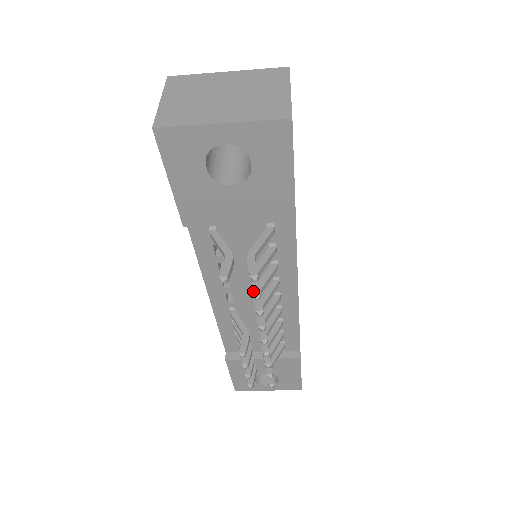
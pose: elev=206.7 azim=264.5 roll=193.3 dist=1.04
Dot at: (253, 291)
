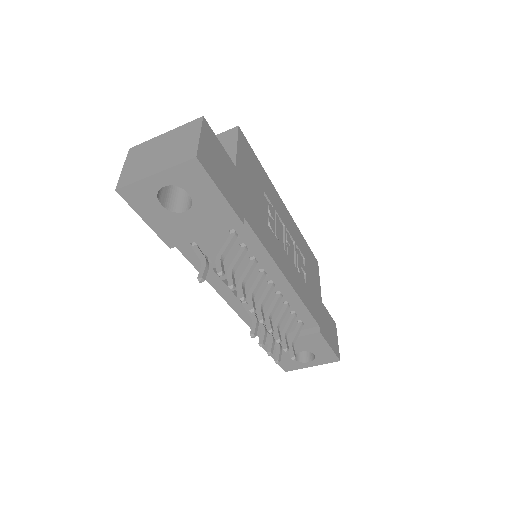
Dot at: (228, 284)
